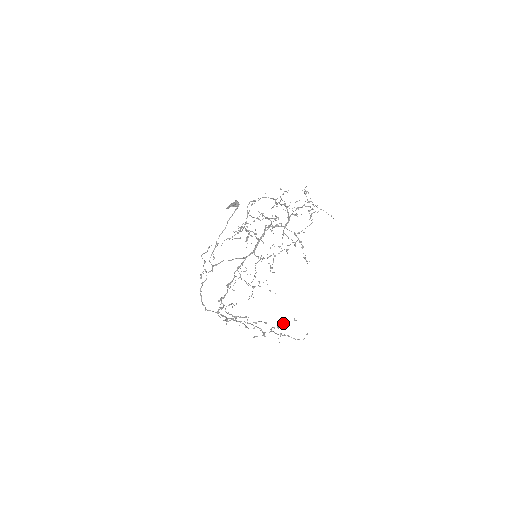
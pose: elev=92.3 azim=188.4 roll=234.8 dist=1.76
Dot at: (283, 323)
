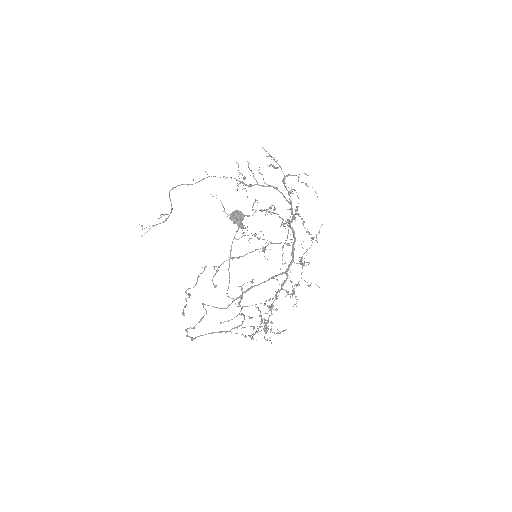
Dot at: occluded
